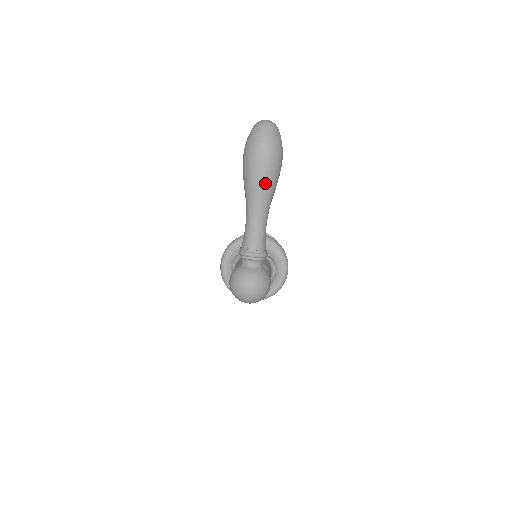
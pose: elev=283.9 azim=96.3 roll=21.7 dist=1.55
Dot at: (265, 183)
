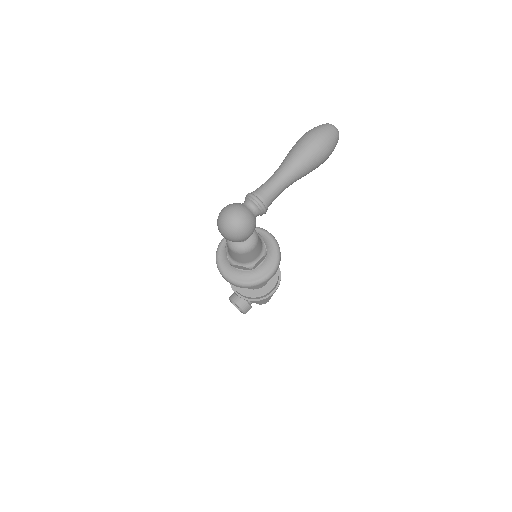
Dot at: (303, 157)
